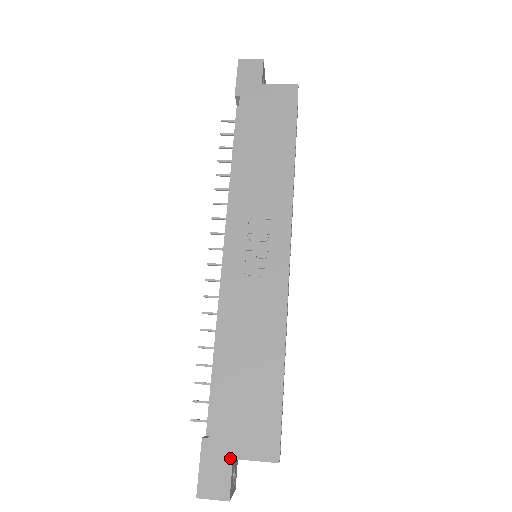
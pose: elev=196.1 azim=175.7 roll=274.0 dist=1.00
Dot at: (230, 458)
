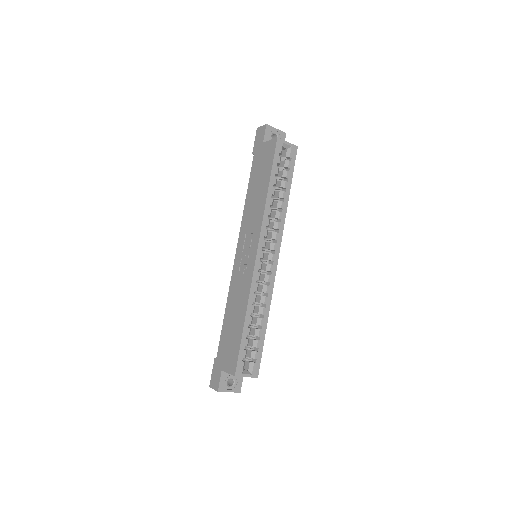
Dot at: (221, 370)
